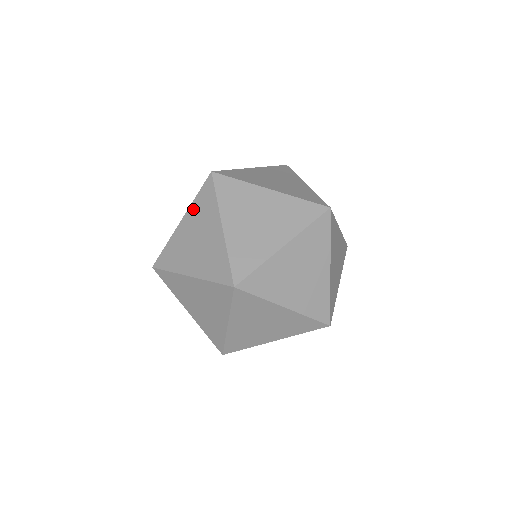
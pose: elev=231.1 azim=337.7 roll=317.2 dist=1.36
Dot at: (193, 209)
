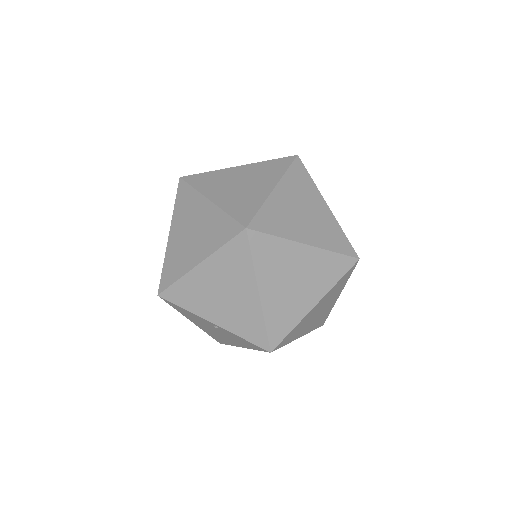
Dot at: (258, 165)
